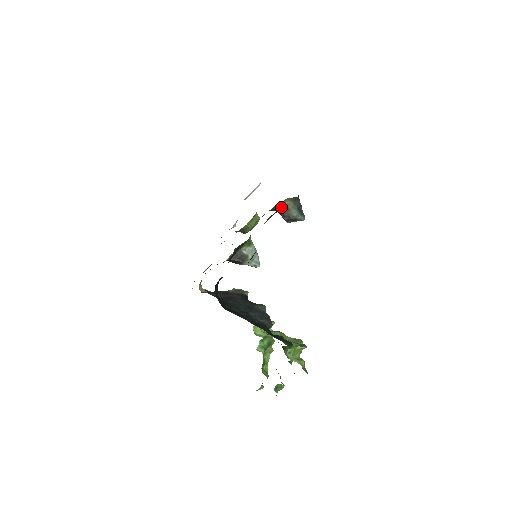
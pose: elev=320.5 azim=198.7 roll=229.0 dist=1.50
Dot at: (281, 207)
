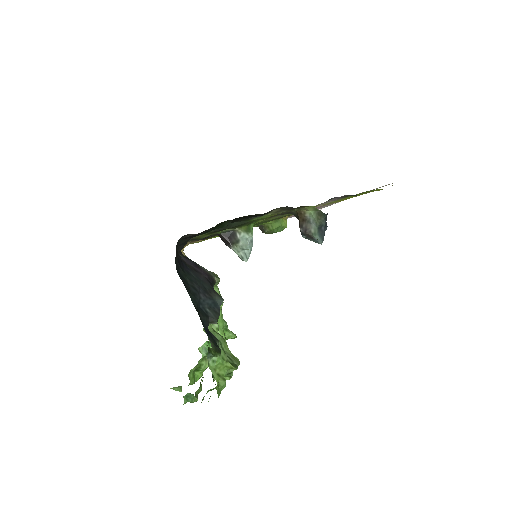
Dot at: (303, 214)
